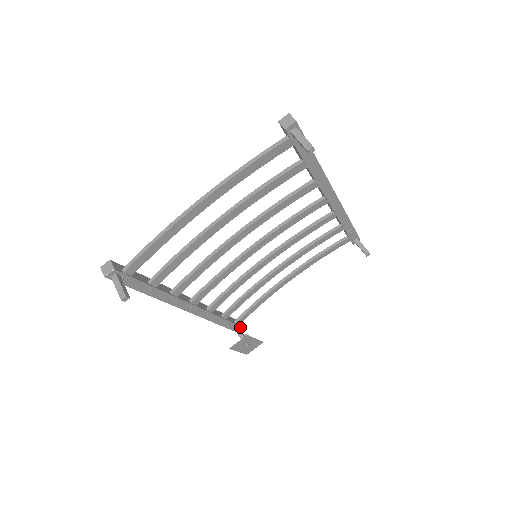
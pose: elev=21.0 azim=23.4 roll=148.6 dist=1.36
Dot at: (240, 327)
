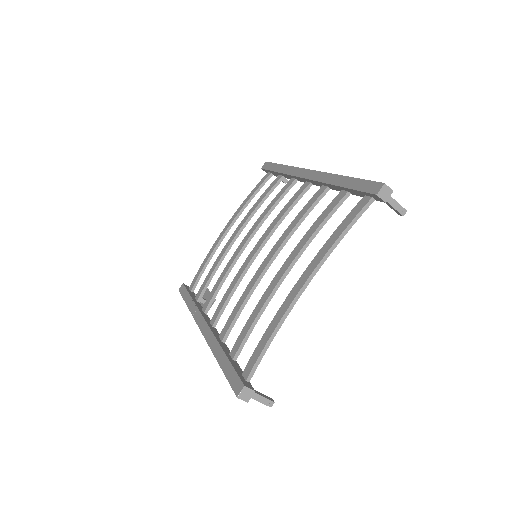
Dot at: occluded
